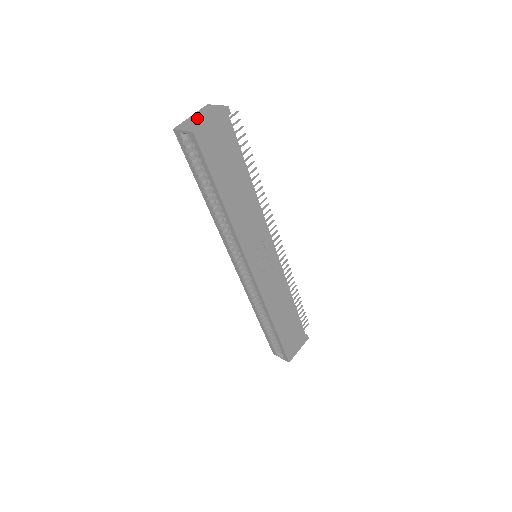
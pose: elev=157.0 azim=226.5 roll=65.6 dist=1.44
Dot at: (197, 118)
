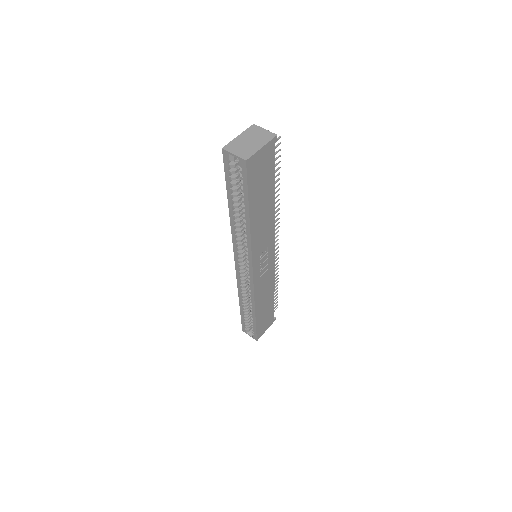
Dot at: (246, 141)
